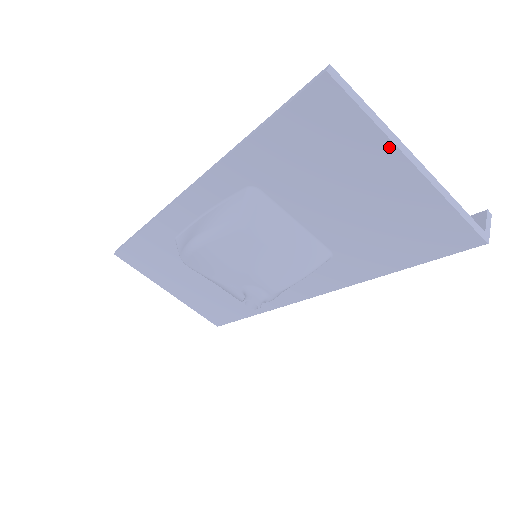
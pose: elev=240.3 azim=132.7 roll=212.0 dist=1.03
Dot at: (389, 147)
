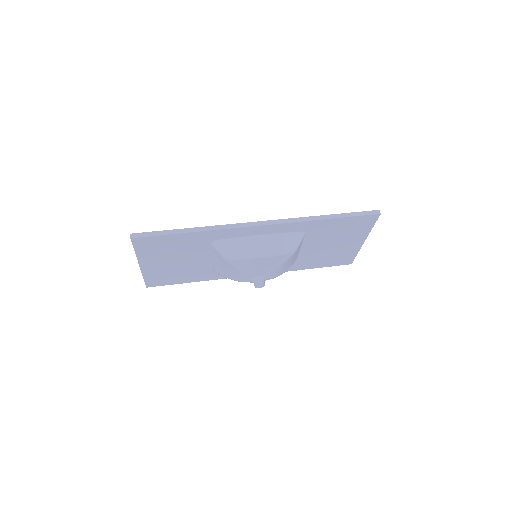
Dot at: (366, 235)
